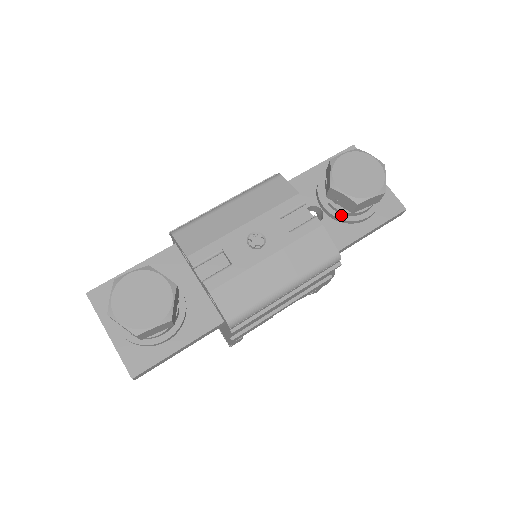
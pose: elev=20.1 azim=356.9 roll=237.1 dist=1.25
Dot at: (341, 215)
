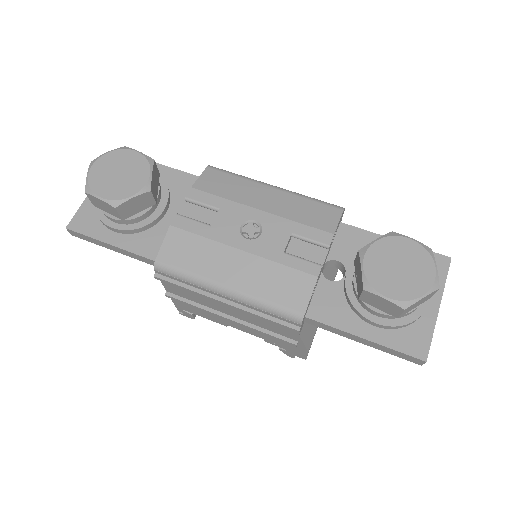
Dot at: (353, 294)
